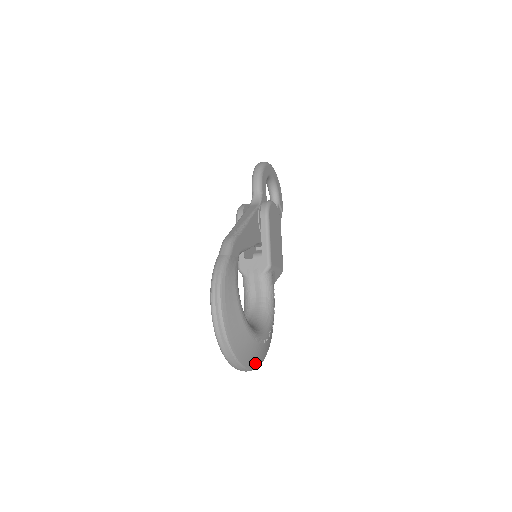
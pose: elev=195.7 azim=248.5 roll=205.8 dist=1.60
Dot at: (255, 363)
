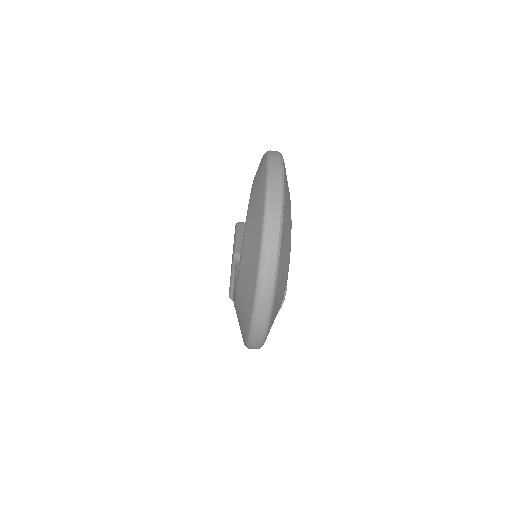
Dot at: (275, 298)
